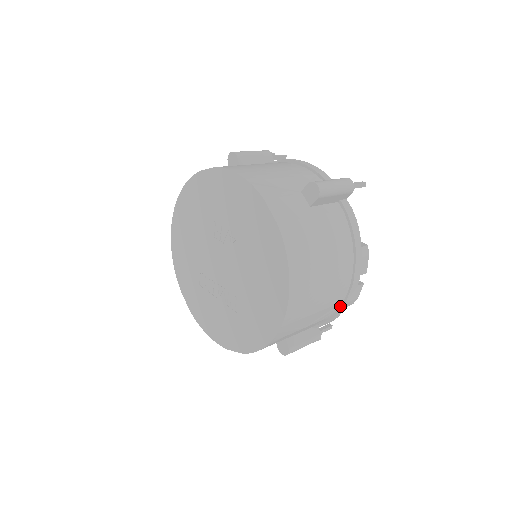
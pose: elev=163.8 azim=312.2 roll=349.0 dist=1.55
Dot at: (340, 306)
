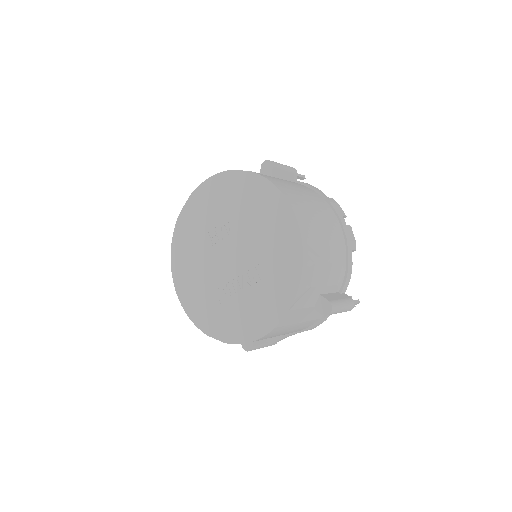
Dot at: (345, 247)
